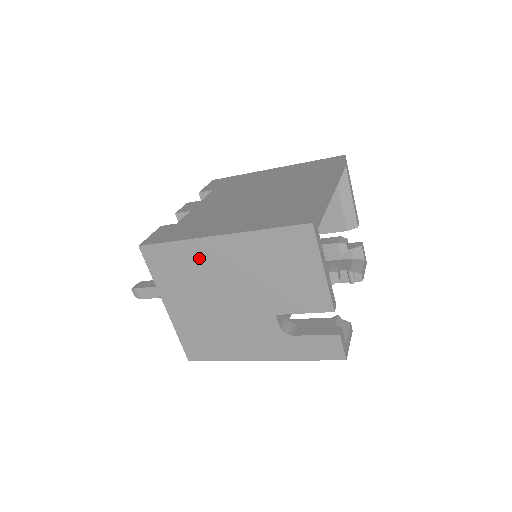
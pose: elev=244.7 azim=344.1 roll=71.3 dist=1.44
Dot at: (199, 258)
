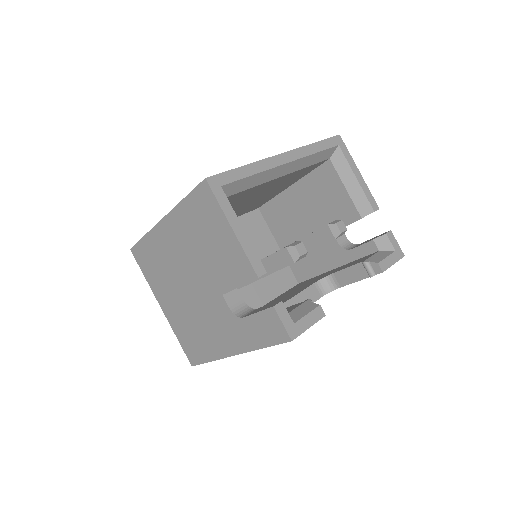
Dot at: (160, 248)
